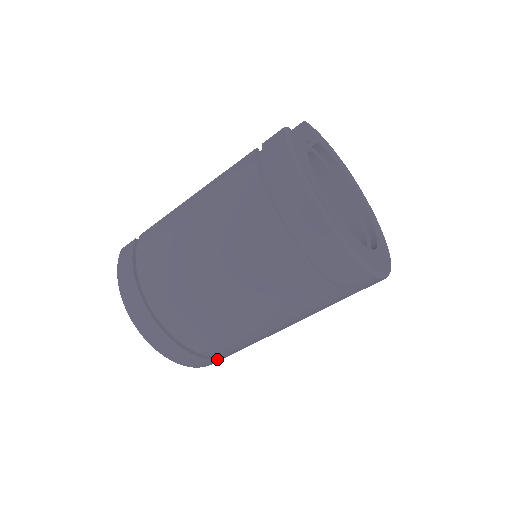
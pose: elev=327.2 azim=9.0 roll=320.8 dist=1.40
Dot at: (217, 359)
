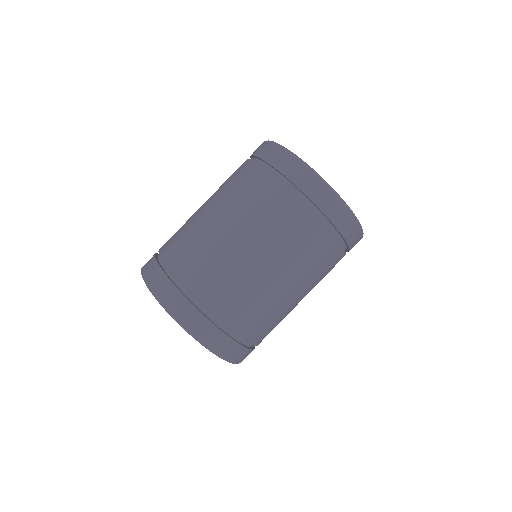
Dot at: (231, 338)
